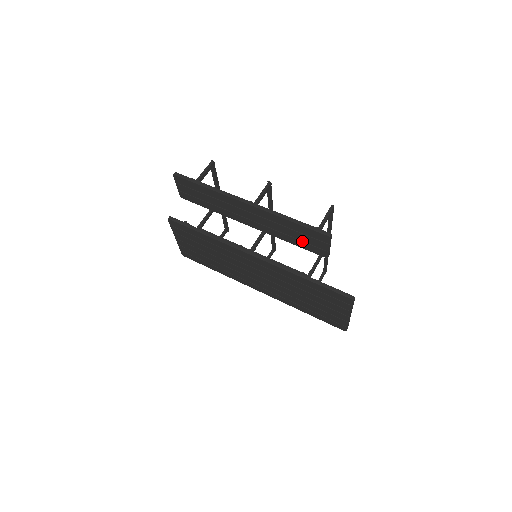
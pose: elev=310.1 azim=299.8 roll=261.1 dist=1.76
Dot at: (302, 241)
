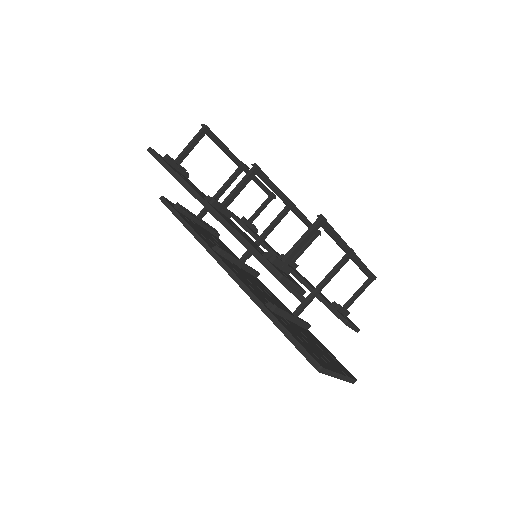
Dot at: occluded
